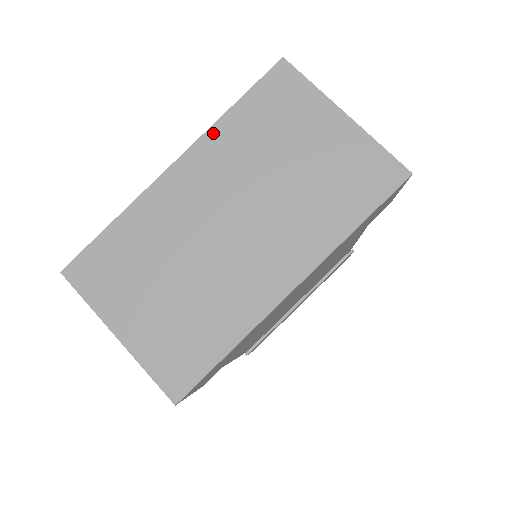
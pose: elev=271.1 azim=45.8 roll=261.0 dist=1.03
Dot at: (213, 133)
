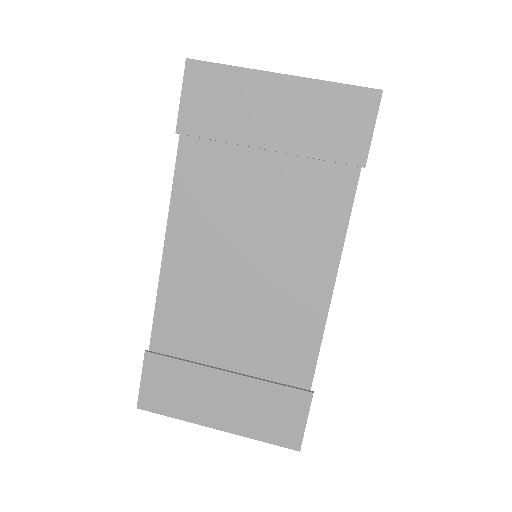
Dot at: occluded
